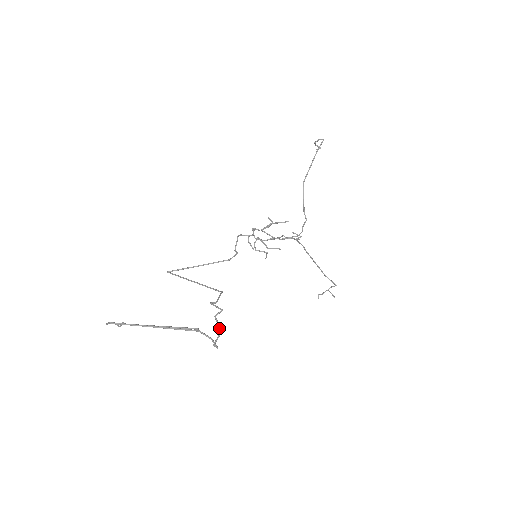
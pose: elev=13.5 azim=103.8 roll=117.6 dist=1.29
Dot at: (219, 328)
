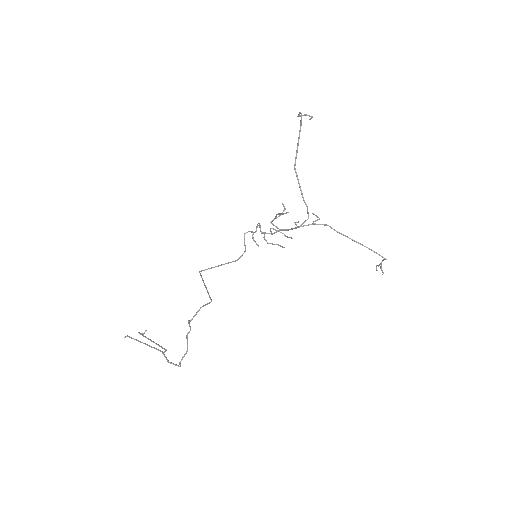
Dot at: occluded
